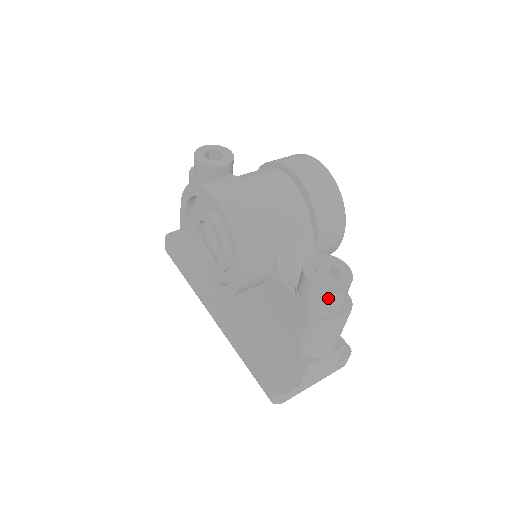
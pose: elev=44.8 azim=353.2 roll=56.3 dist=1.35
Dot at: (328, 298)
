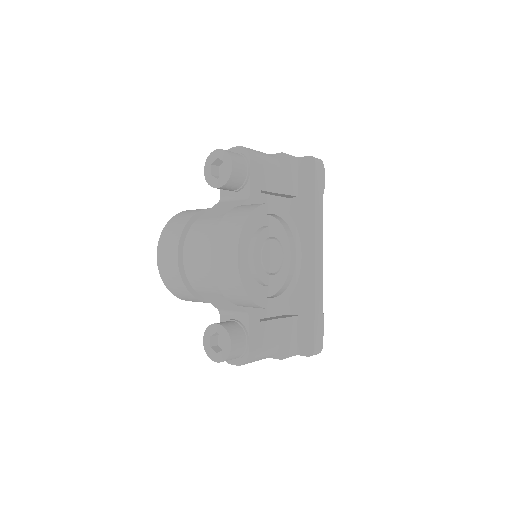
Dot at: occluded
